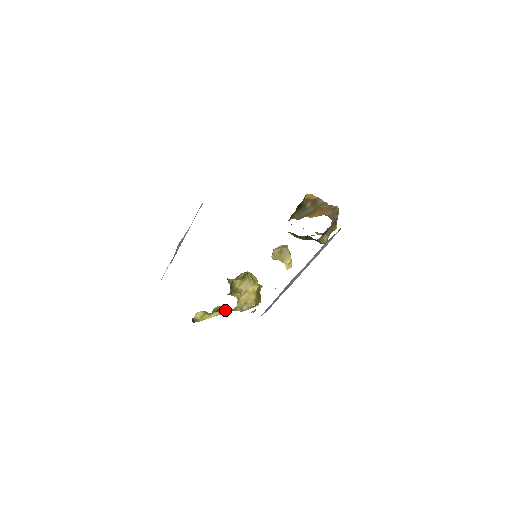
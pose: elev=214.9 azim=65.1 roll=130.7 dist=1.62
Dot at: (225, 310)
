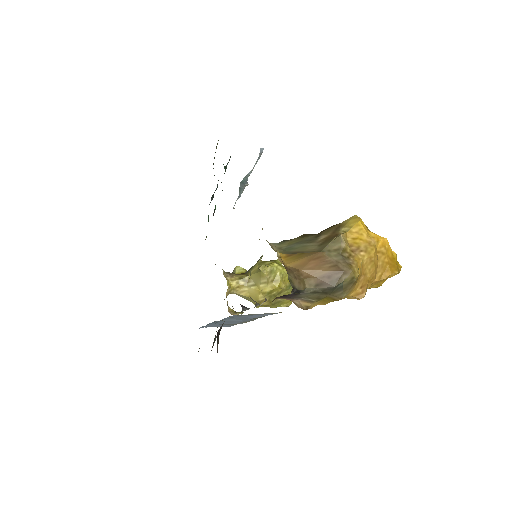
Dot at: occluded
